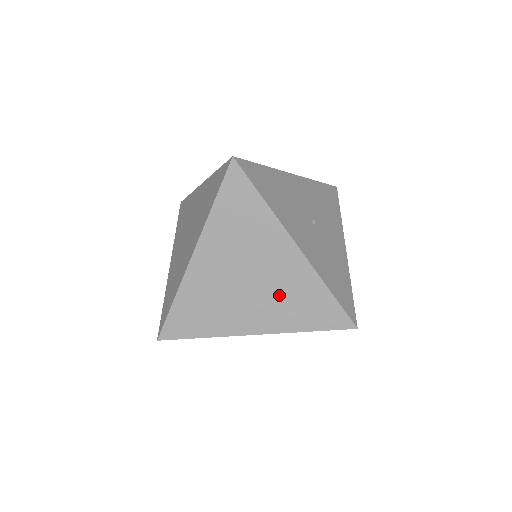
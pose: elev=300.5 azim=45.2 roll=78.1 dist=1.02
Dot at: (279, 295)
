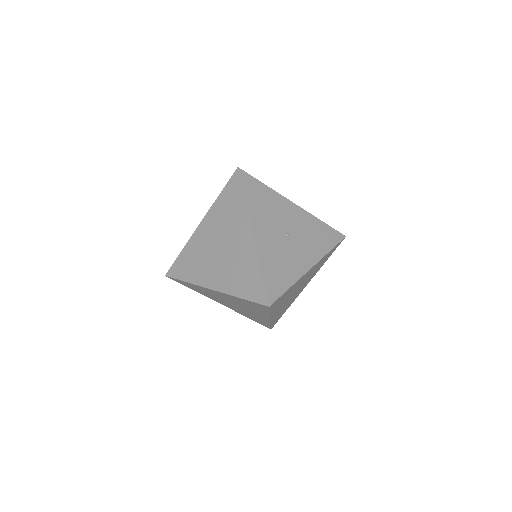
Dot at: (233, 265)
